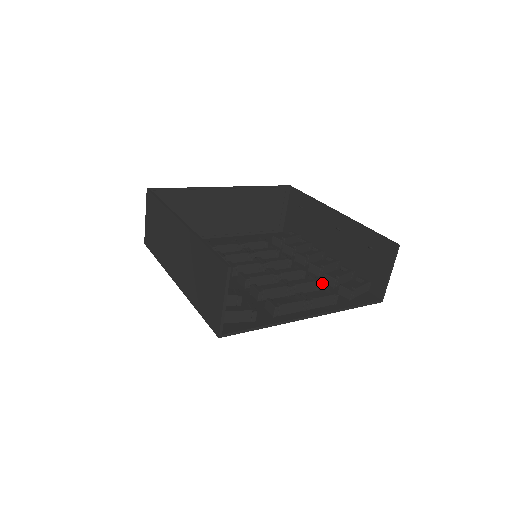
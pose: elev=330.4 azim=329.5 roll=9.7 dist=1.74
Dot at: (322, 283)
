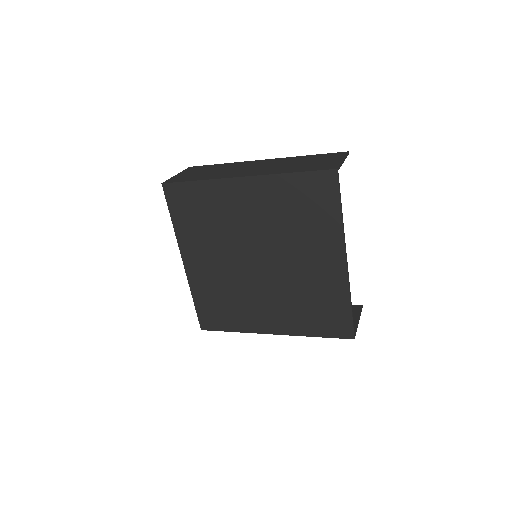
Dot at: (307, 303)
